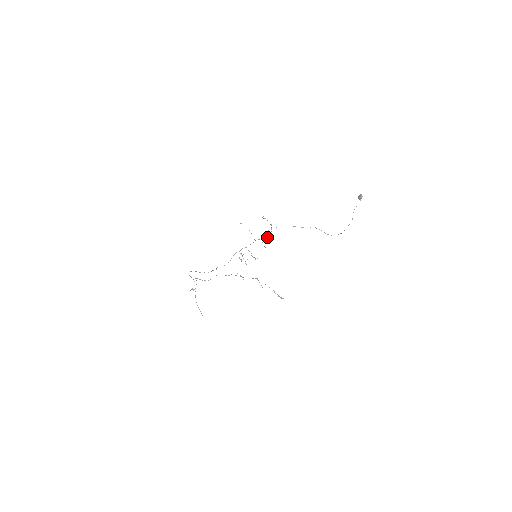
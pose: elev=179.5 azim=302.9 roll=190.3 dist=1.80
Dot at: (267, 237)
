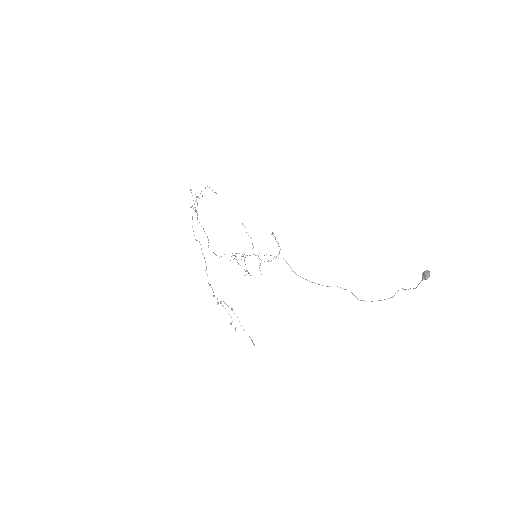
Dot at: occluded
